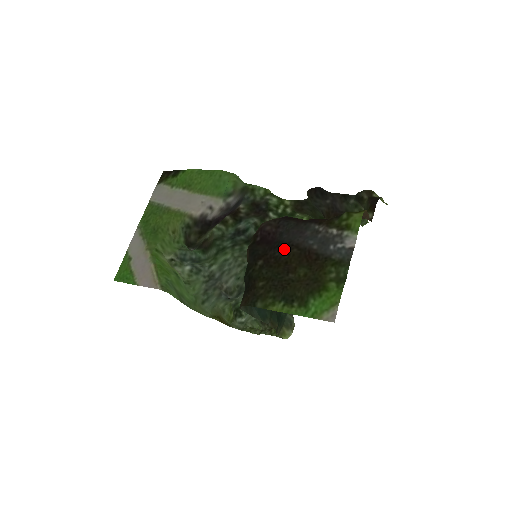
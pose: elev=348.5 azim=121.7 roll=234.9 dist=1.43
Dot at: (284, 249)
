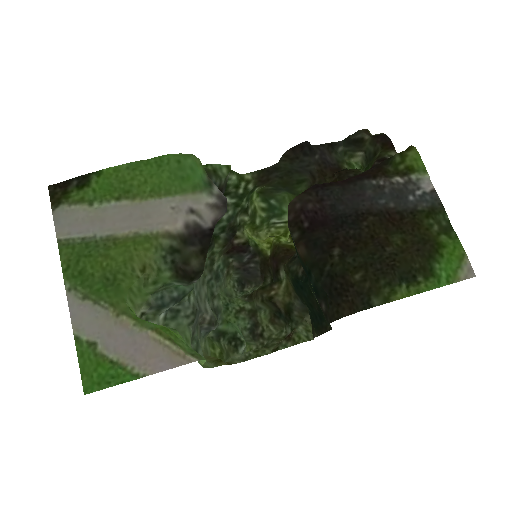
Dot at: (357, 222)
